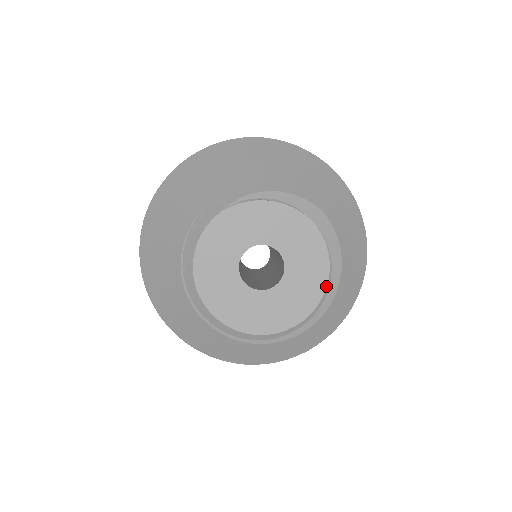
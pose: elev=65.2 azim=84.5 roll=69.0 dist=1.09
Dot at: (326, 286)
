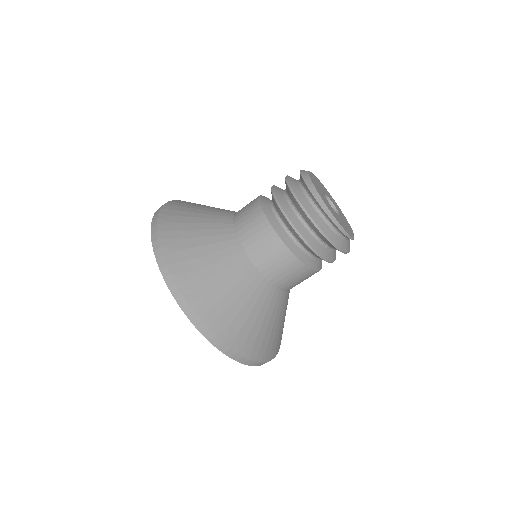
Dot at: (352, 237)
